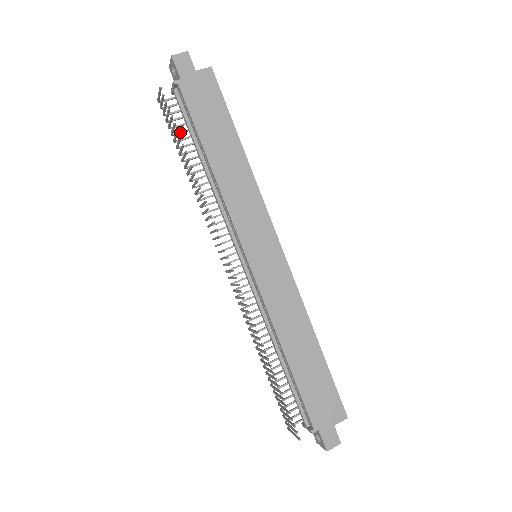
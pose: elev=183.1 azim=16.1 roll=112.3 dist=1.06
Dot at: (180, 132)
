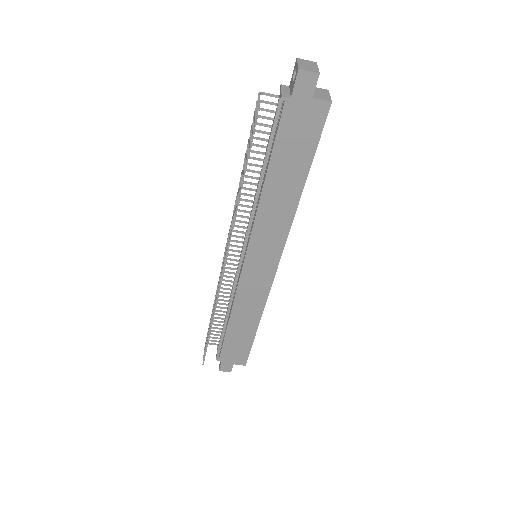
Dot at: (261, 132)
